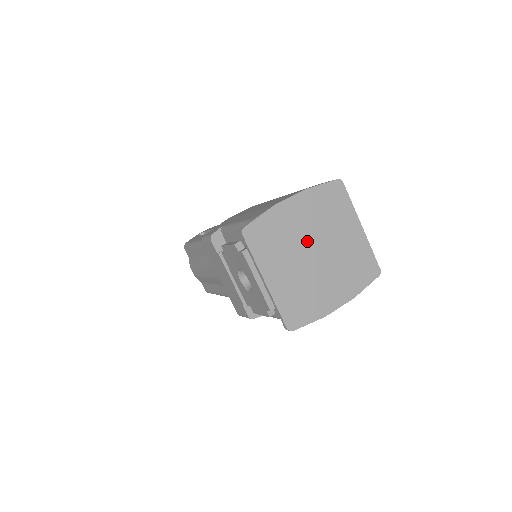
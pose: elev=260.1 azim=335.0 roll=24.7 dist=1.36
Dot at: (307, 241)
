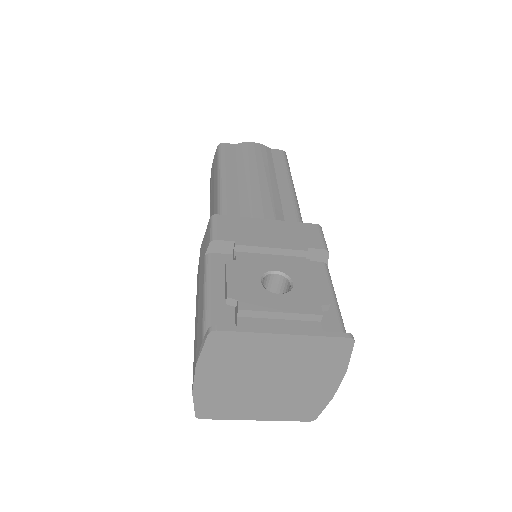
Dot at: (250, 384)
